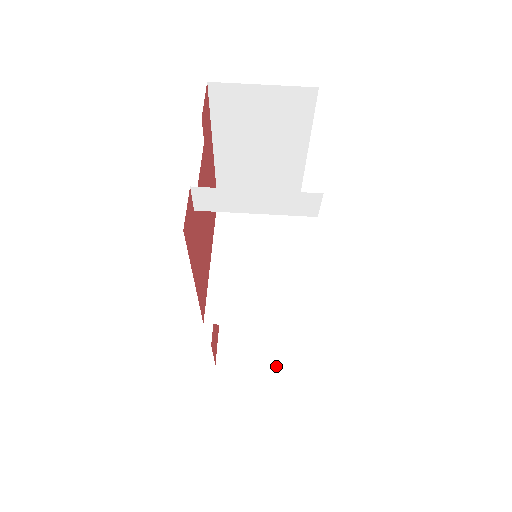
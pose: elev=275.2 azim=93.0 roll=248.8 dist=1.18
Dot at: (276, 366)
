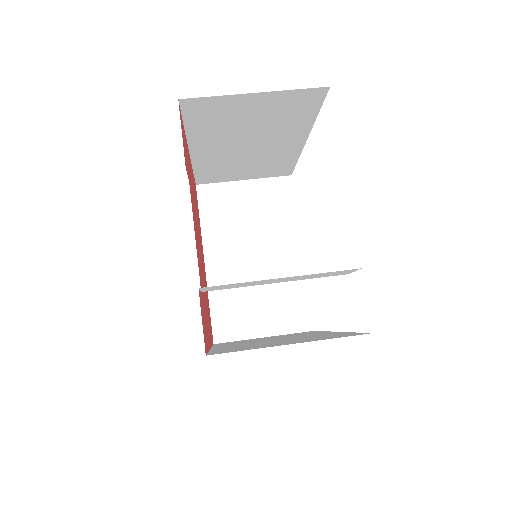
Dot at: occluded
